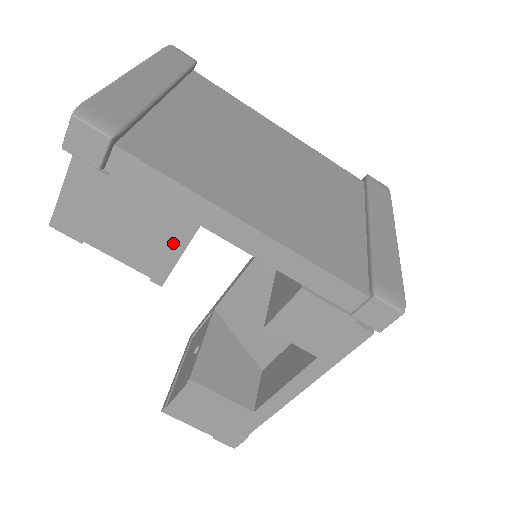
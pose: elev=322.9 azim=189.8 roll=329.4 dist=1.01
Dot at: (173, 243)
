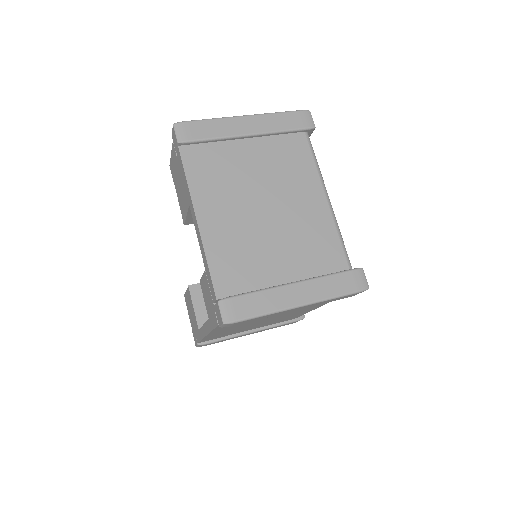
Dot at: (186, 206)
